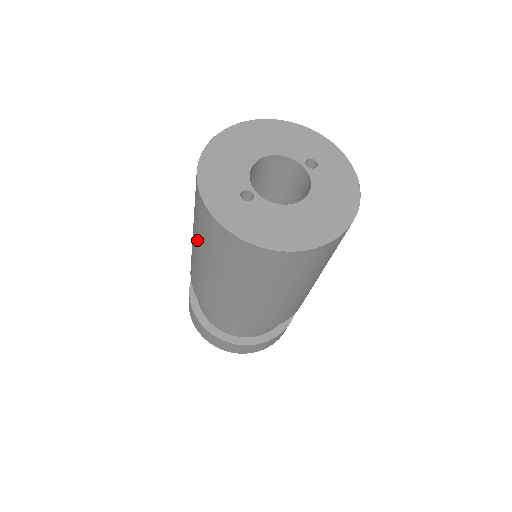
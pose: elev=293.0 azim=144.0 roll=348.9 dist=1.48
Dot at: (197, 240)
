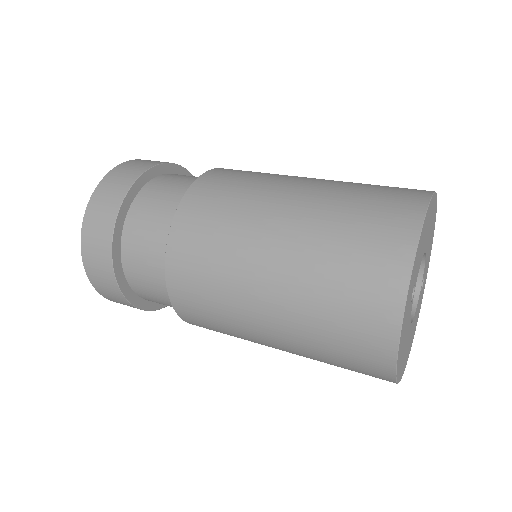
Dot at: (306, 250)
